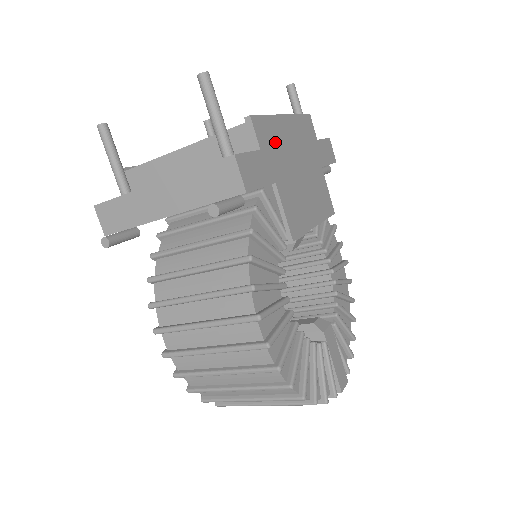
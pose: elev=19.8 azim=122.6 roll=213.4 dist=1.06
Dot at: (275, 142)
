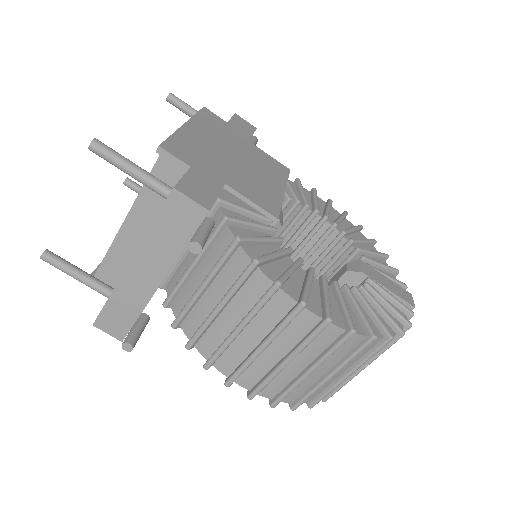
Dot at: (196, 151)
